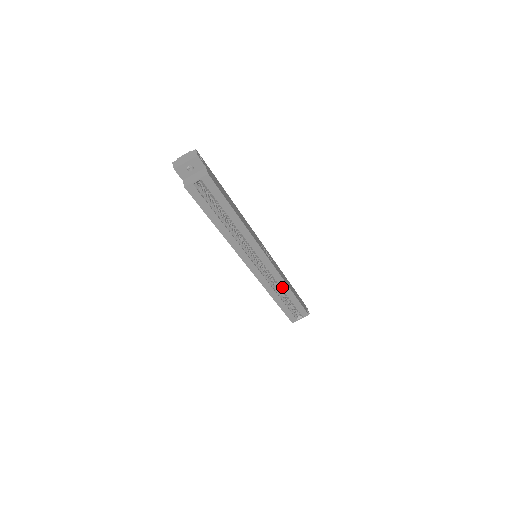
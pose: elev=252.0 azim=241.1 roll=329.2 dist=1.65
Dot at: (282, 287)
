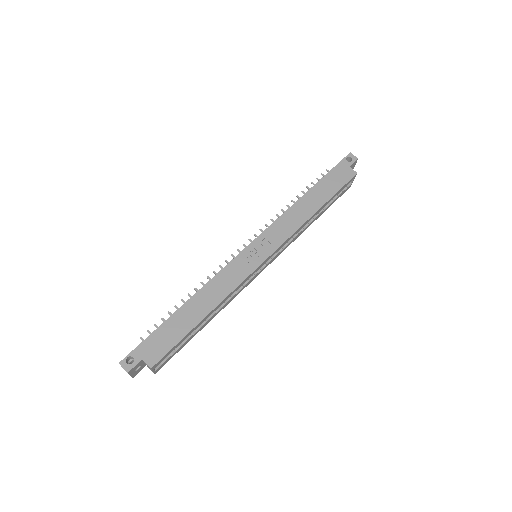
Dot at: occluded
